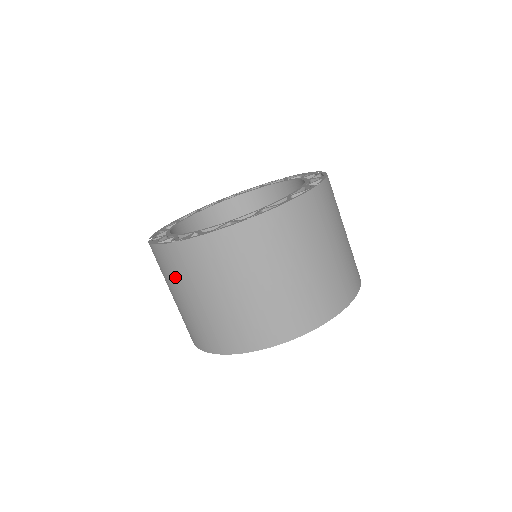
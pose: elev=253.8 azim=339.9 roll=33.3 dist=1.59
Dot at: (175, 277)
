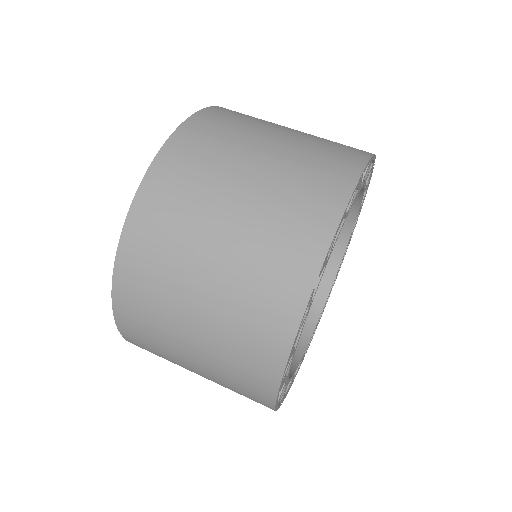
Dot at: (168, 259)
